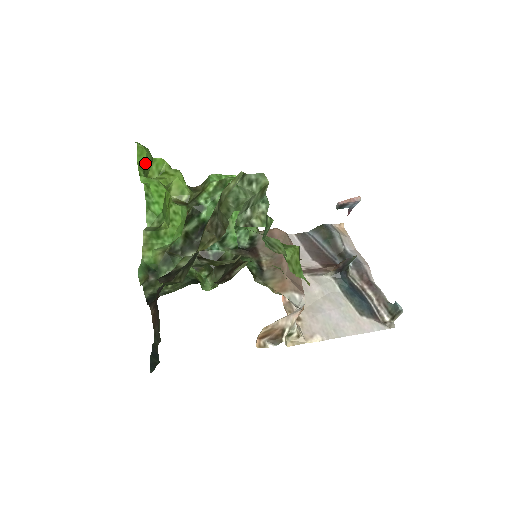
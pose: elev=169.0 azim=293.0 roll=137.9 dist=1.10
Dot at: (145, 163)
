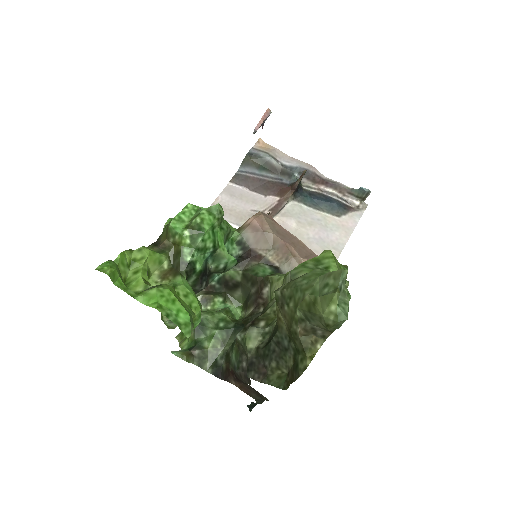
Dot at: (119, 277)
